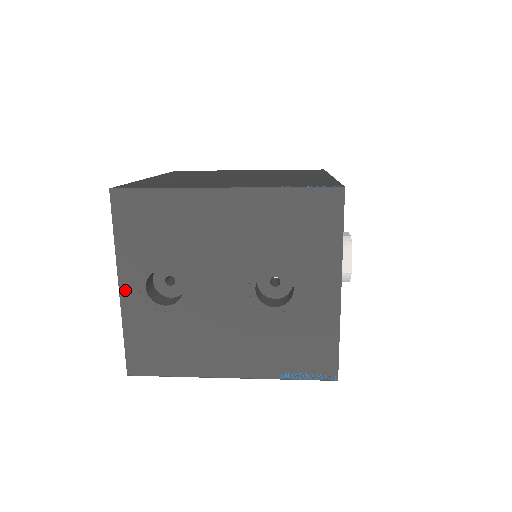
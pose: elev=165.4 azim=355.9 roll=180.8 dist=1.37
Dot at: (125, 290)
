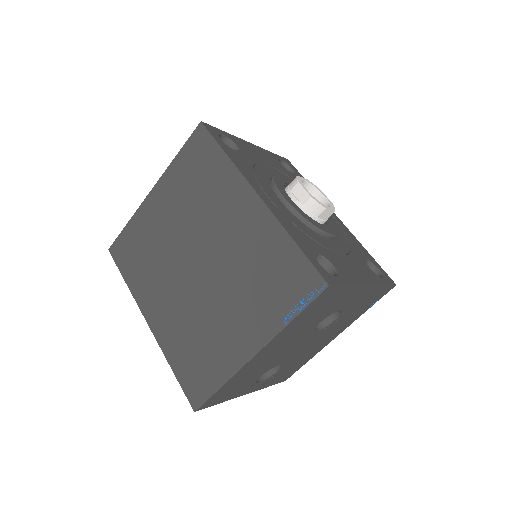
Dot at: (250, 391)
